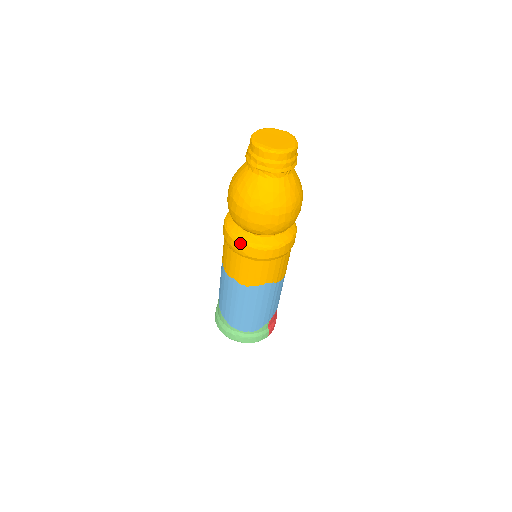
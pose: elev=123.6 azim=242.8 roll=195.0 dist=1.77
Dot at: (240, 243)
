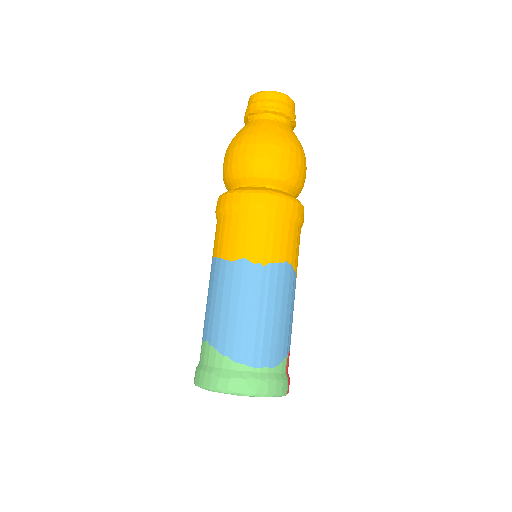
Dot at: (254, 192)
